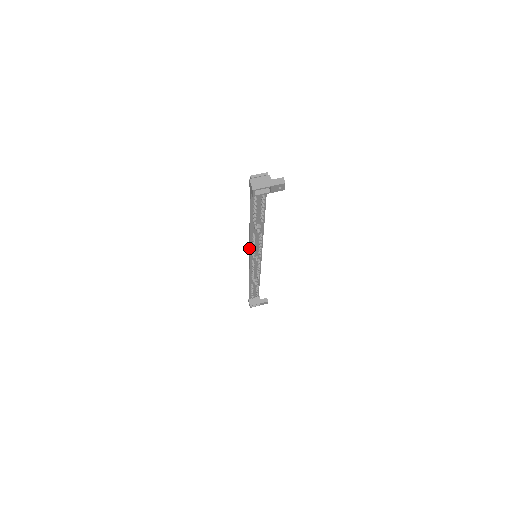
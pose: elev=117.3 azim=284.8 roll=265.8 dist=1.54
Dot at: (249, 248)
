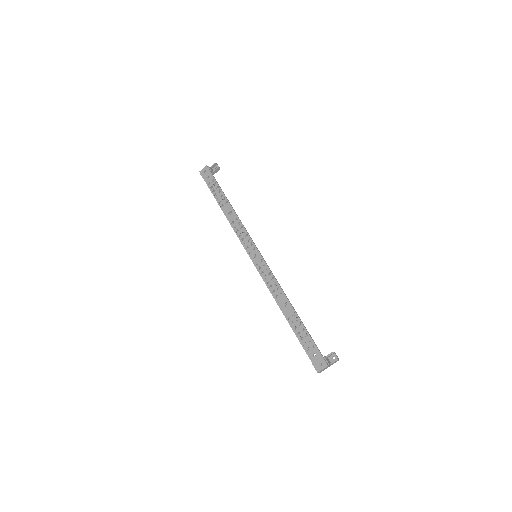
Dot at: (260, 274)
